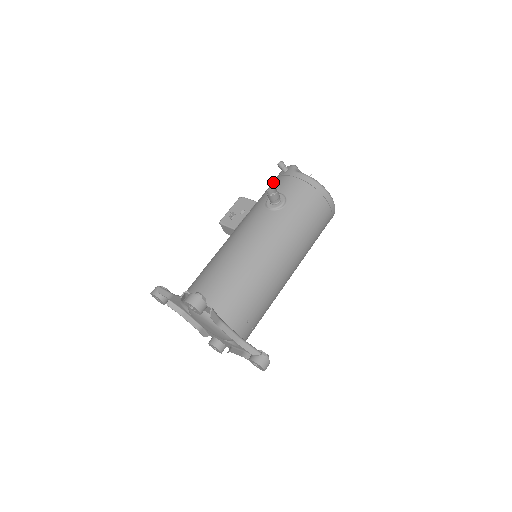
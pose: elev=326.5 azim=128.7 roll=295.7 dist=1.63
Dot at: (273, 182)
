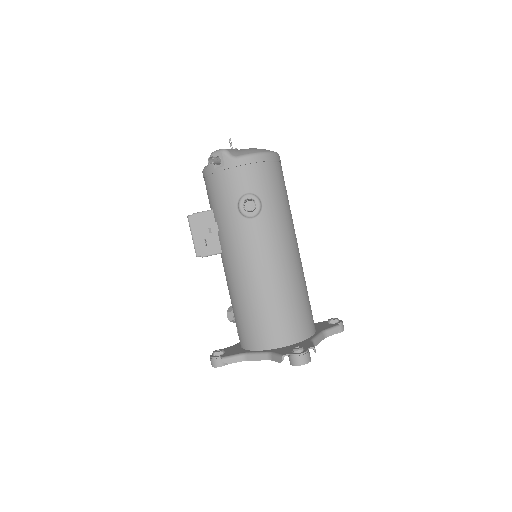
Dot at: (216, 182)
